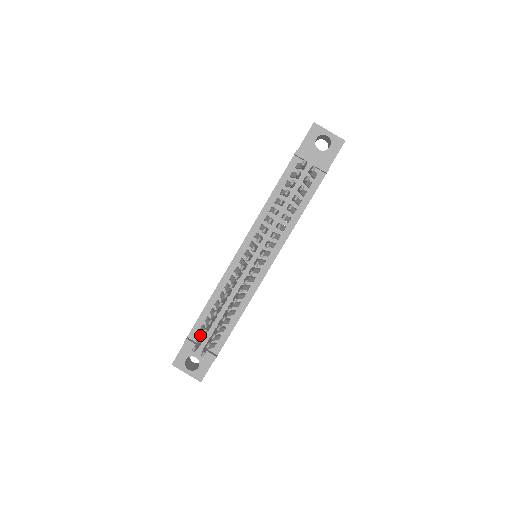
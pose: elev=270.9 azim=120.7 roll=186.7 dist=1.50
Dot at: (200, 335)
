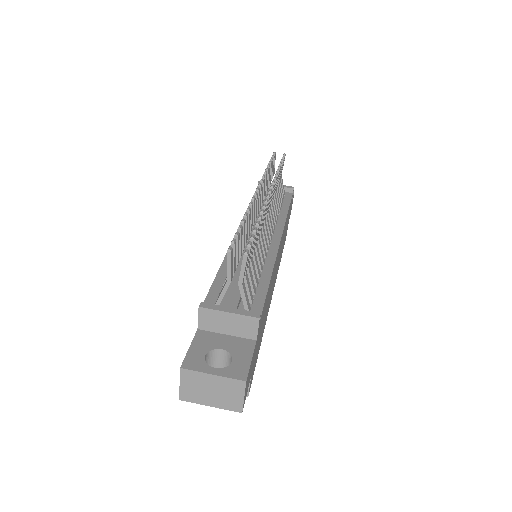
Dot at: (221, 303)
